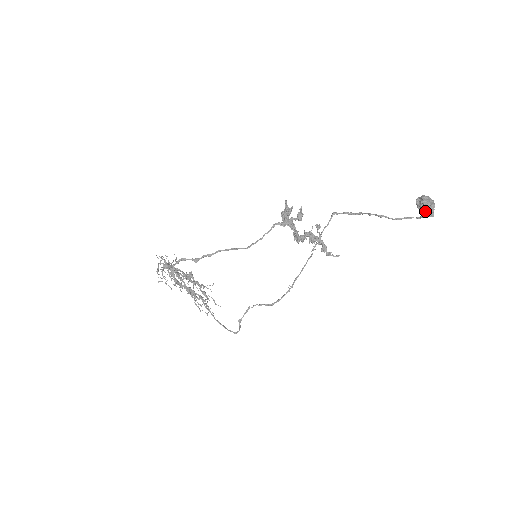
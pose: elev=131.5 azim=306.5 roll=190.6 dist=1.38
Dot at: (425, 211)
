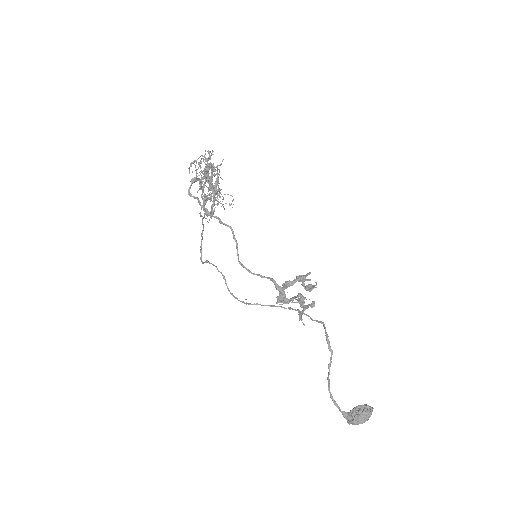
Dot at: (351, 417)
